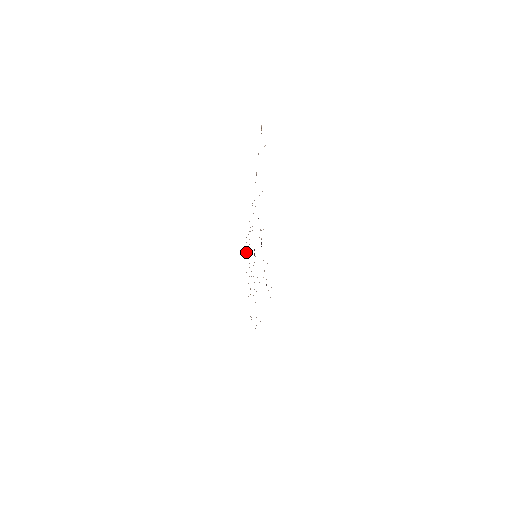
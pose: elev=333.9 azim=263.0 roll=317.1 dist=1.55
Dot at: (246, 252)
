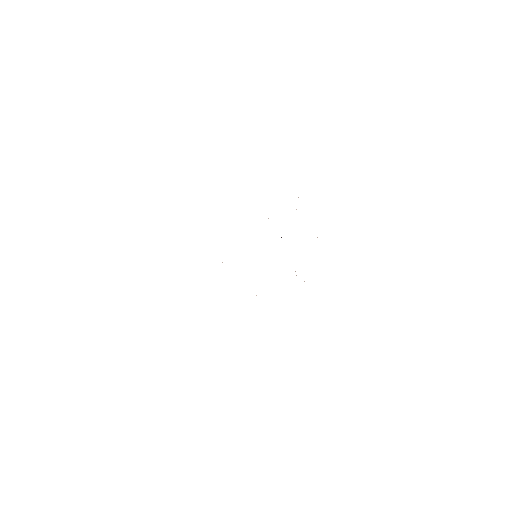
Dot at: occluded
